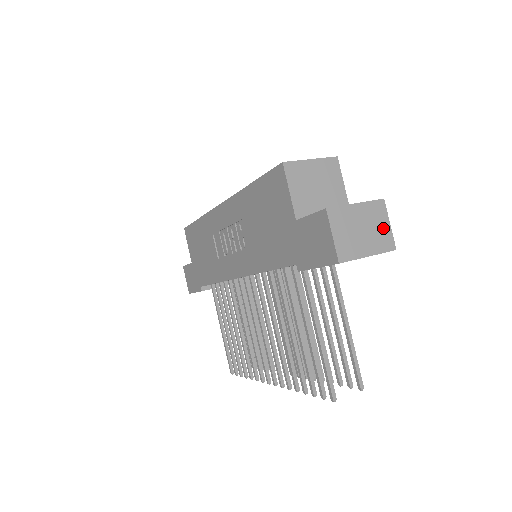
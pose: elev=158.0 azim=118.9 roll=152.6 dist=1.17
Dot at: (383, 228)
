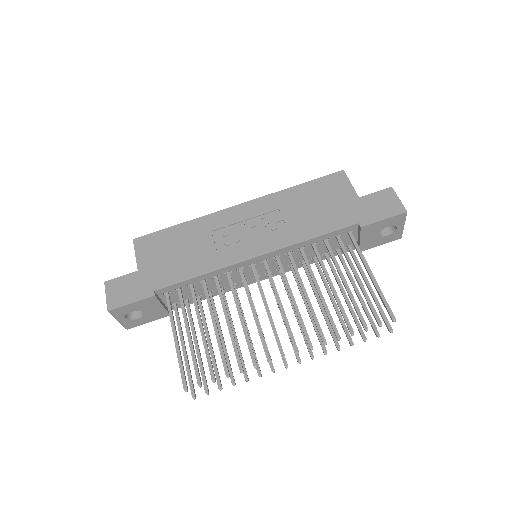
Dot at: occluded
